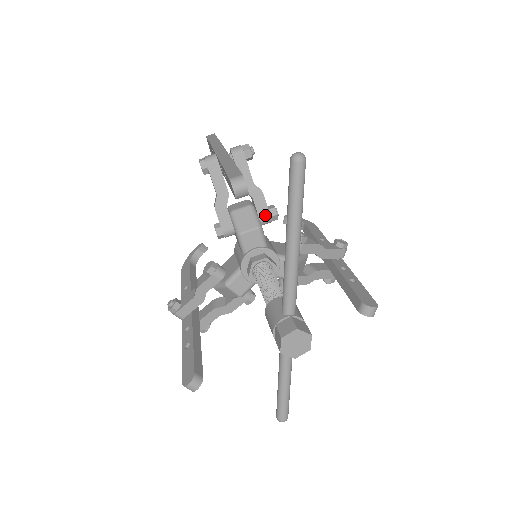
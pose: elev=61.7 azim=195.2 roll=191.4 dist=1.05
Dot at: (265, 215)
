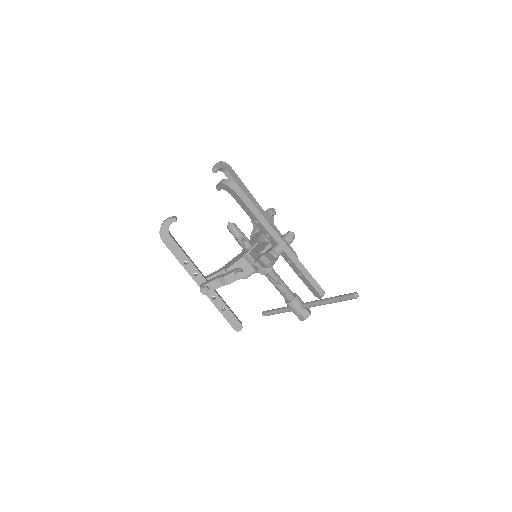
Dot at: occluded
